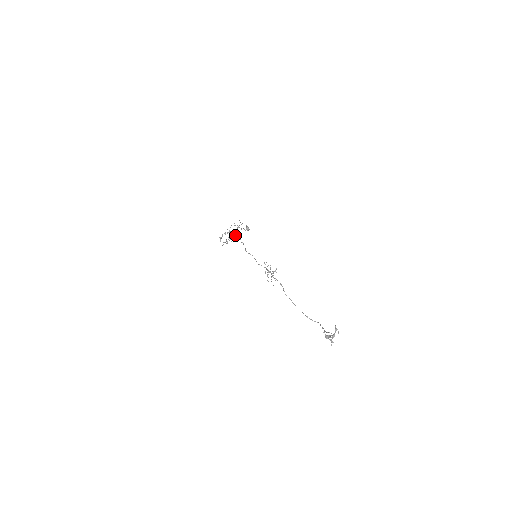
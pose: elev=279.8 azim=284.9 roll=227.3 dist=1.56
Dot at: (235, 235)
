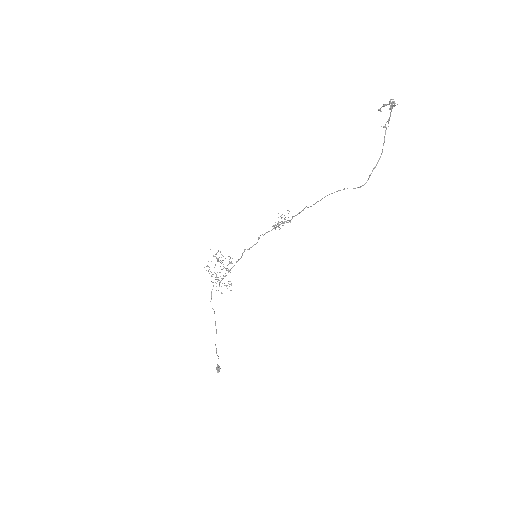
Dot at: occluded
